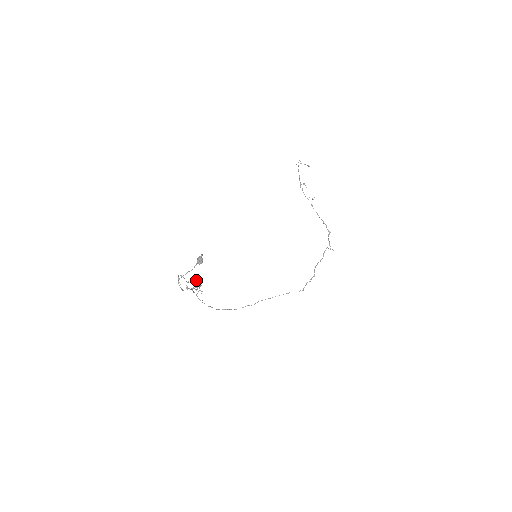
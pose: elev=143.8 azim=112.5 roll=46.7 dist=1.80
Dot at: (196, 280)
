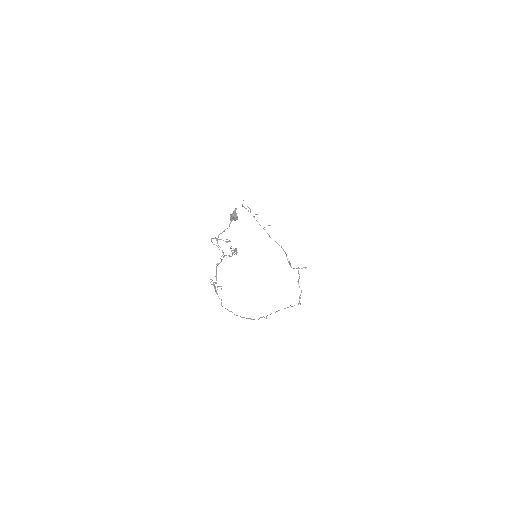
Dot at: occluded
